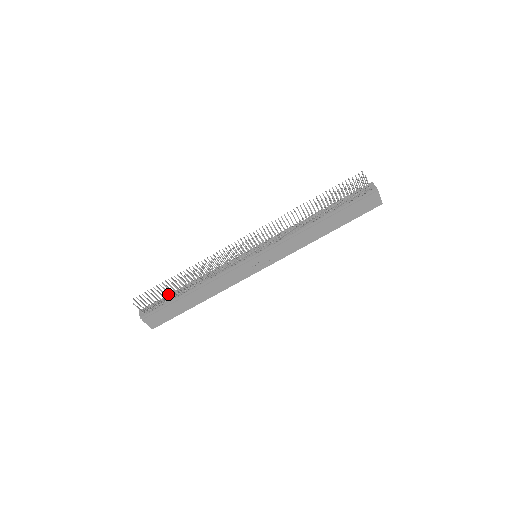
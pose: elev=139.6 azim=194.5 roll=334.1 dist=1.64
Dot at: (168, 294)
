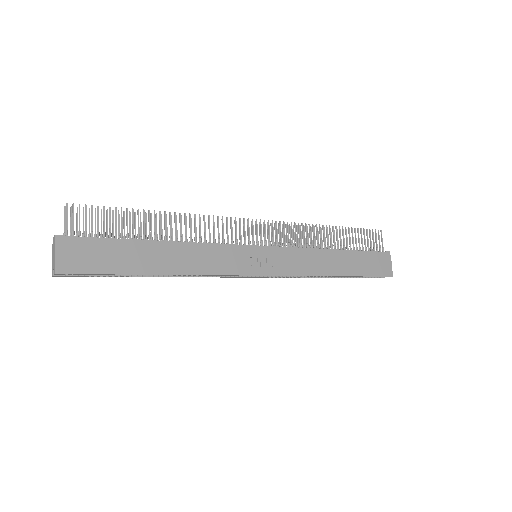
Dot at: occluded
